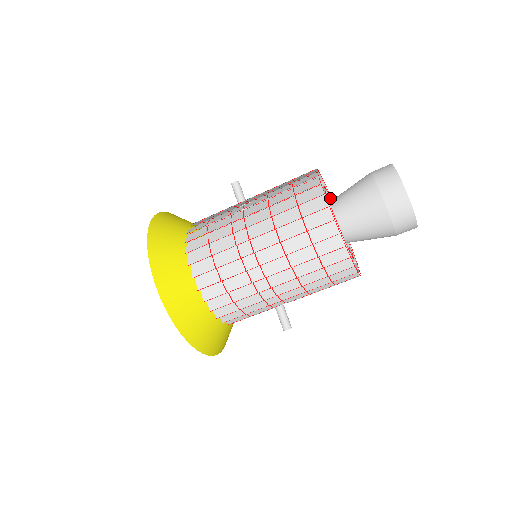
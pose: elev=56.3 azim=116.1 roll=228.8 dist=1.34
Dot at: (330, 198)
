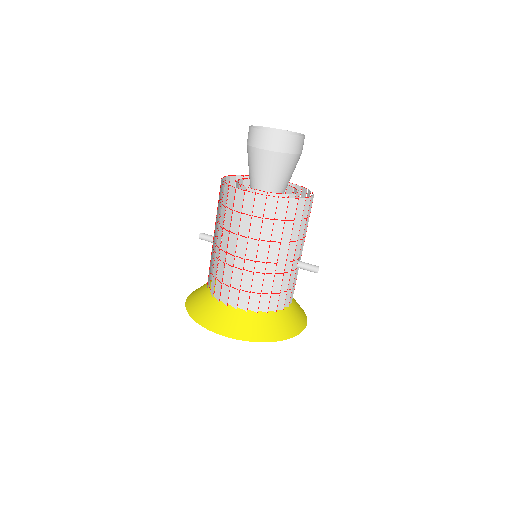
Dot at: occluded
